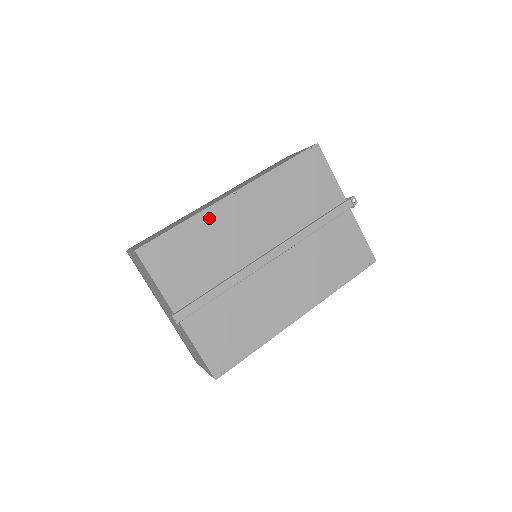
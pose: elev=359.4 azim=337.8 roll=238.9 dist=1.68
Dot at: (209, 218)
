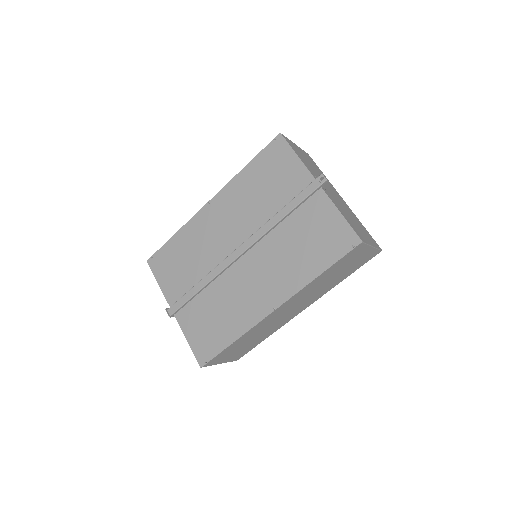
Dot at: (192, 227)
